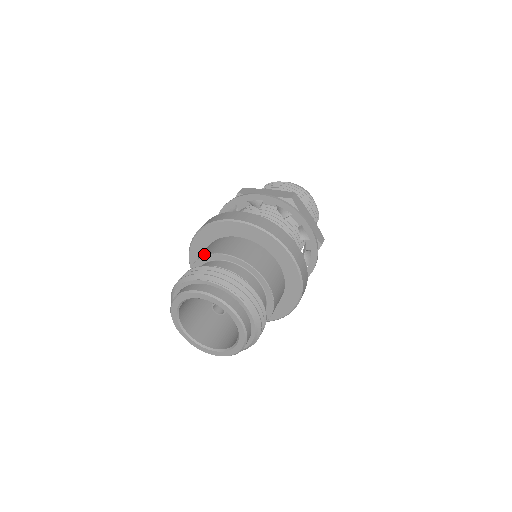
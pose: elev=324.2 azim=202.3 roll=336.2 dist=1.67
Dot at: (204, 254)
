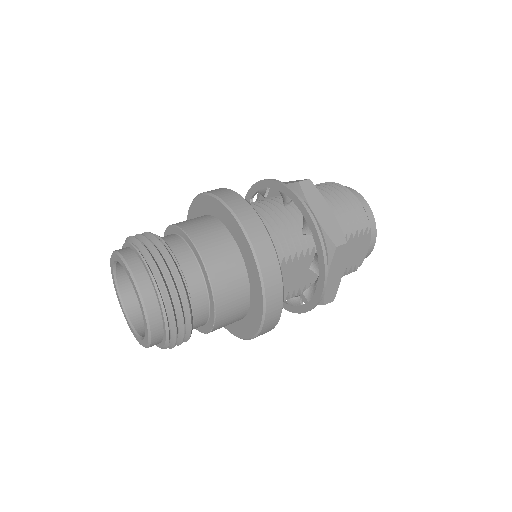
Dot at: occluded
